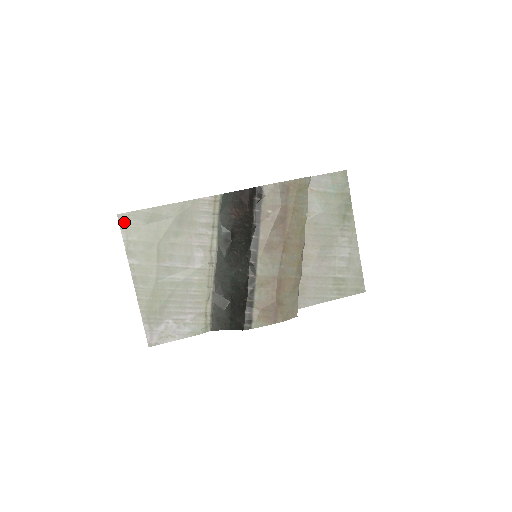
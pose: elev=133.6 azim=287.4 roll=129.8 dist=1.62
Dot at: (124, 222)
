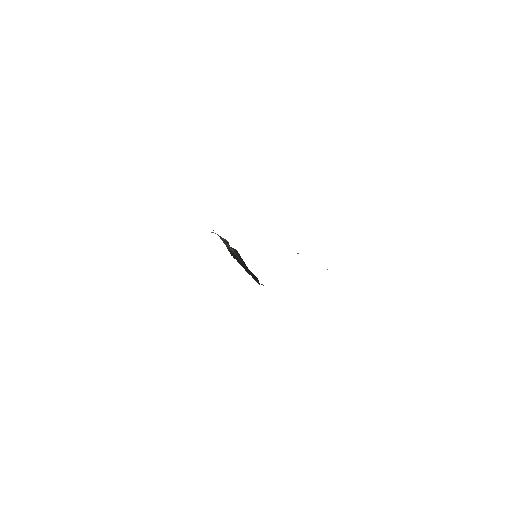
Dot at: occluded
